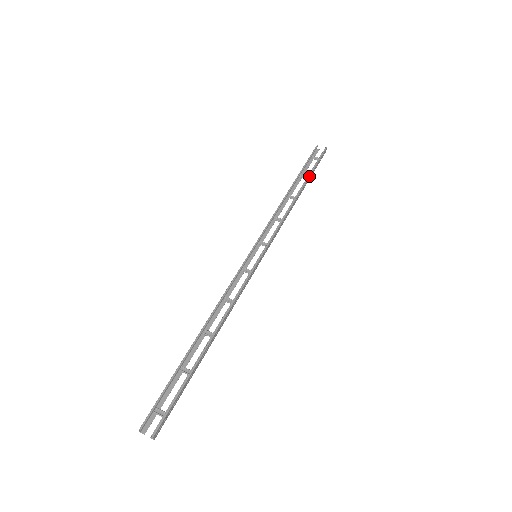
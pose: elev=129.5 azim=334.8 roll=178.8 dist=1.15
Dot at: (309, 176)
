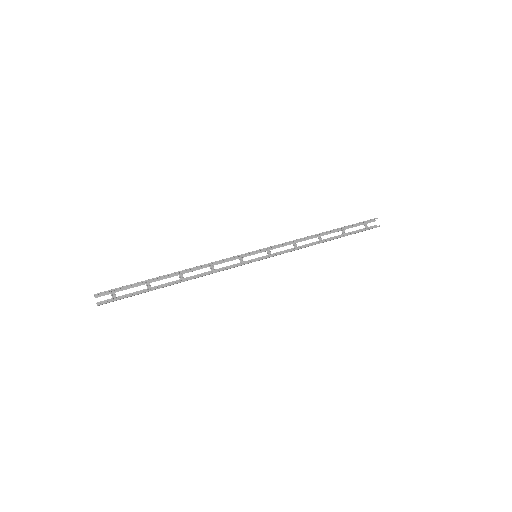
Dot at: (346, 235)
